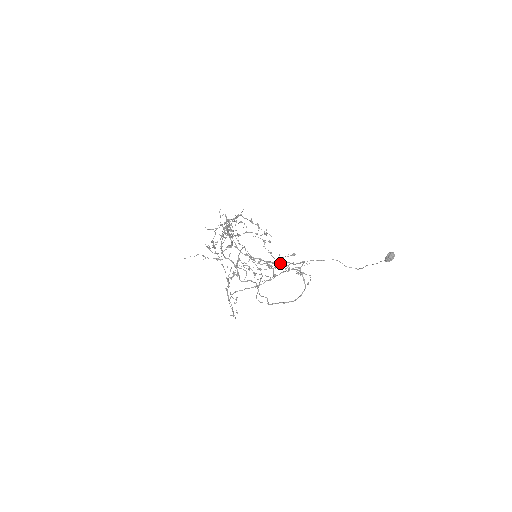
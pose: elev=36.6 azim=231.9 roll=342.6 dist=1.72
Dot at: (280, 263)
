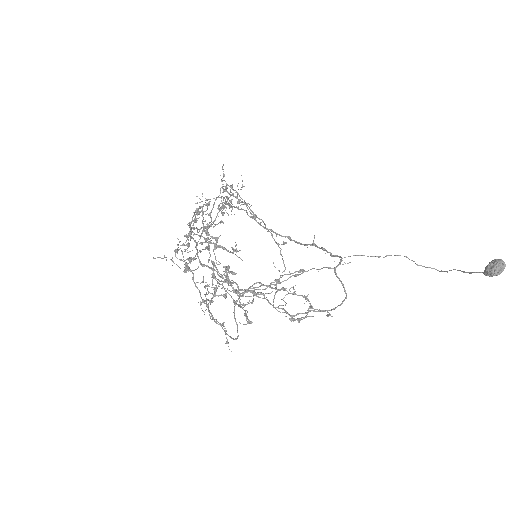
Dot at: occluded
